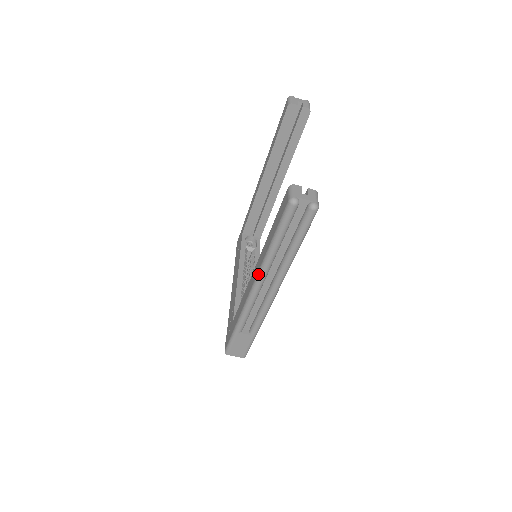
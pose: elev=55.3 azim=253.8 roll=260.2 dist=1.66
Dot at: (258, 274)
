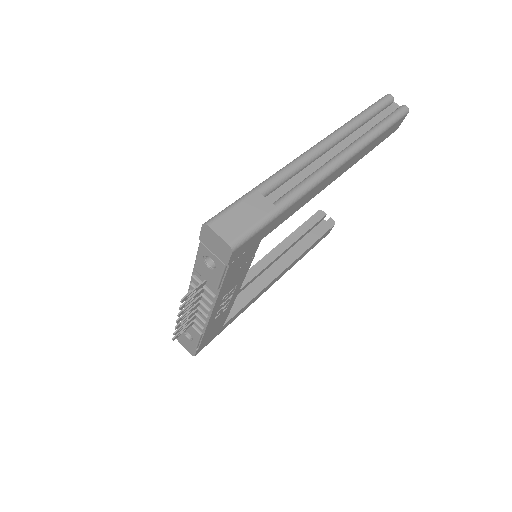
Dot at: (330, 134)
